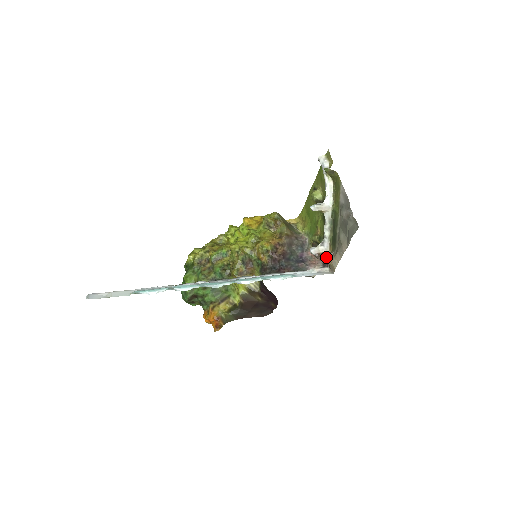
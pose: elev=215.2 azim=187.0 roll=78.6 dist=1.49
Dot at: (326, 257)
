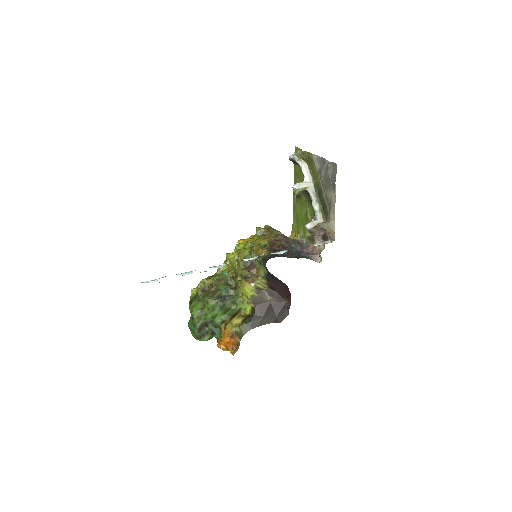
Dot at: (322, 225)
